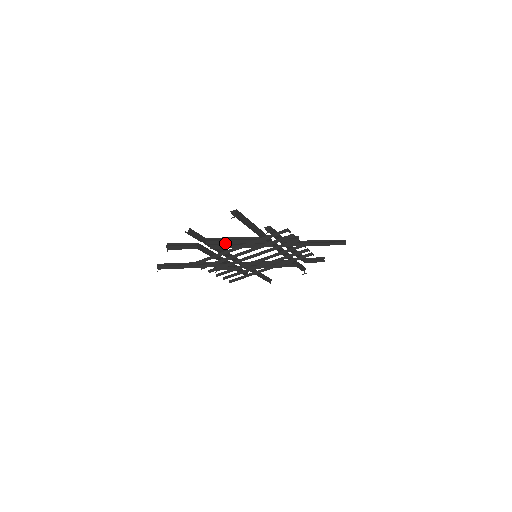
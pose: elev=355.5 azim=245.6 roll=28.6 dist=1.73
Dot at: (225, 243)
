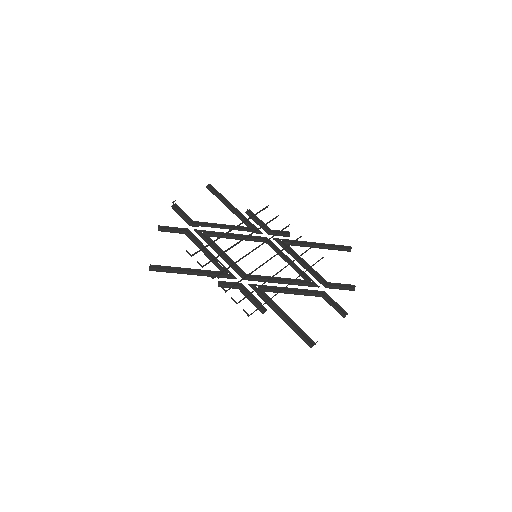
Dot at: (212, 223)
